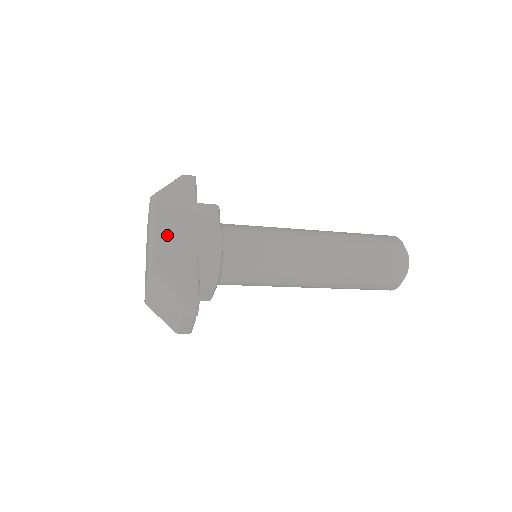
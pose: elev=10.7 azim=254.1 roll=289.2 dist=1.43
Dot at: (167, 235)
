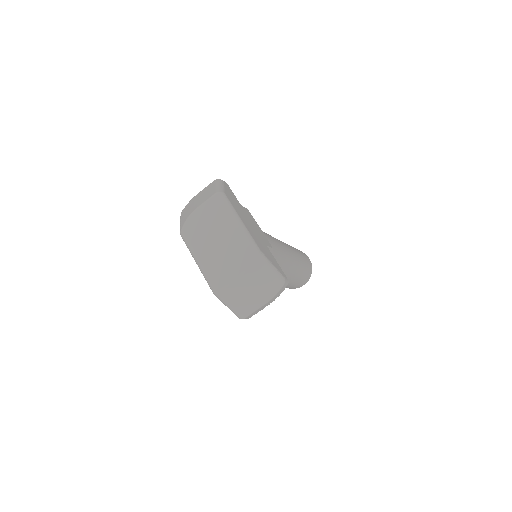
Dot at: (249, 227)
